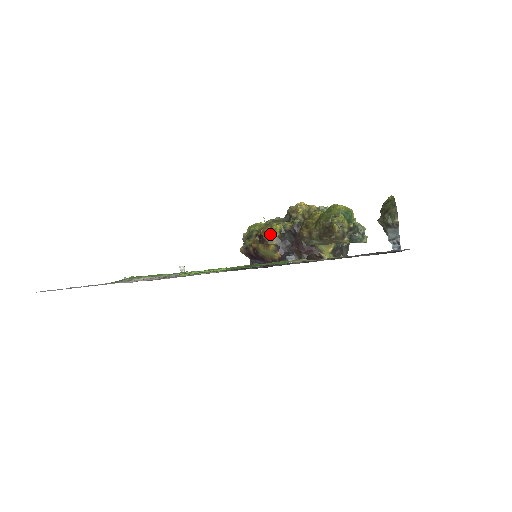
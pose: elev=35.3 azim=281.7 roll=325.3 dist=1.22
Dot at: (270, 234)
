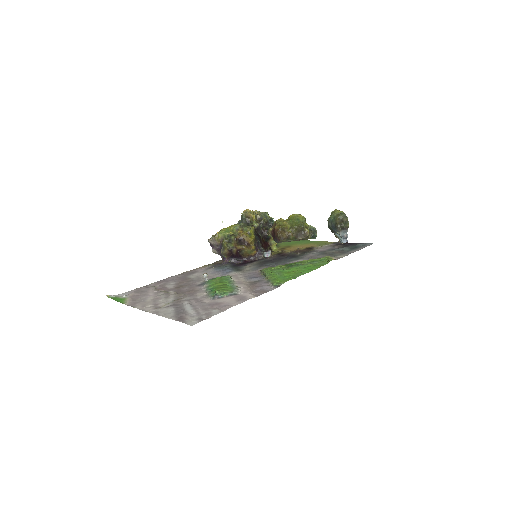
Dot at: (251, 237)
